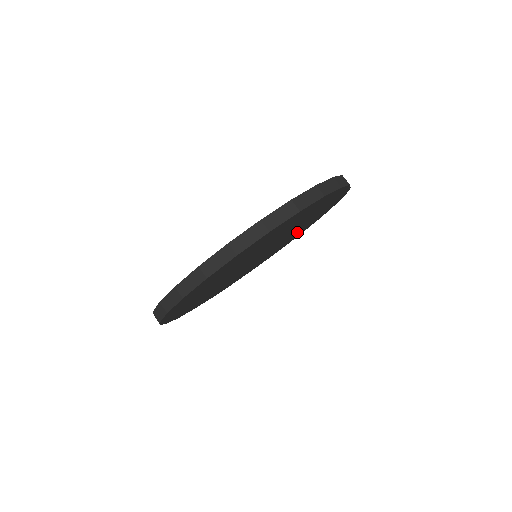
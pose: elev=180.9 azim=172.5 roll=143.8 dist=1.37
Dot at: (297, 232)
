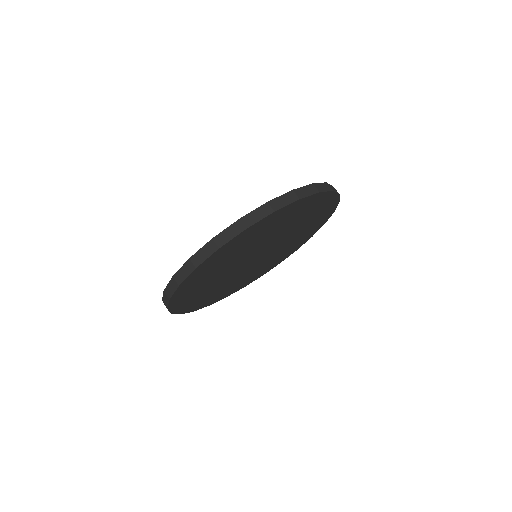
Dot at: (308, 219)
